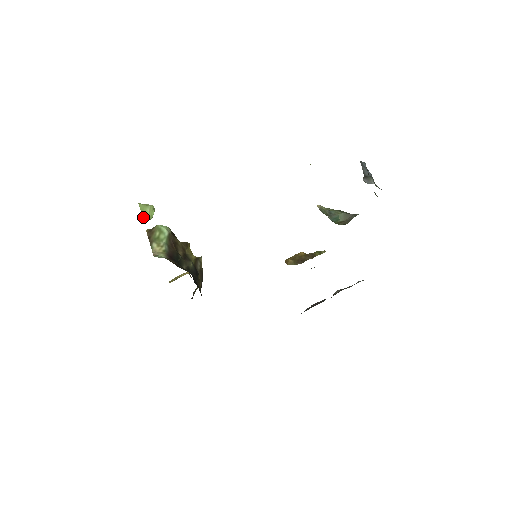
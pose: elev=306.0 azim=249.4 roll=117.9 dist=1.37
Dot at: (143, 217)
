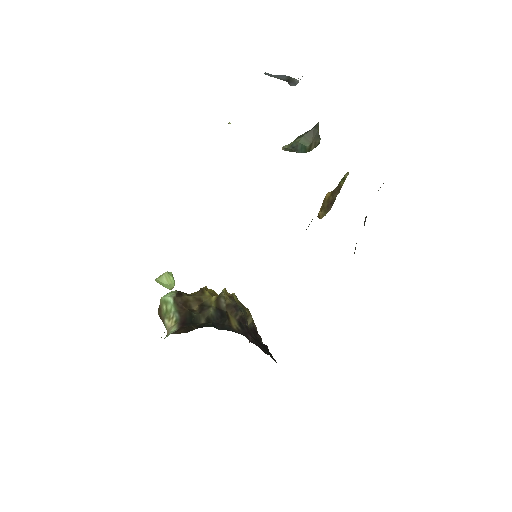
Dot at: (167, 288)
